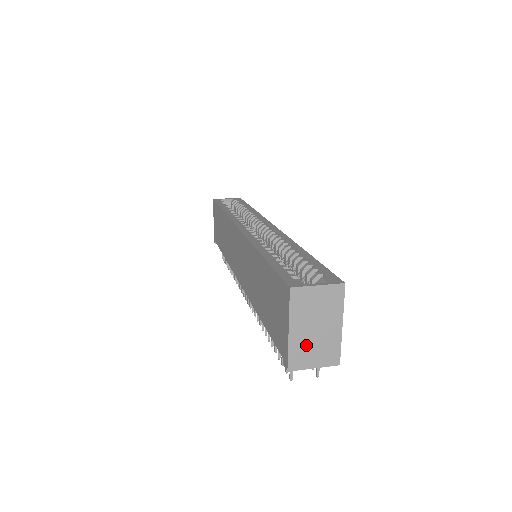
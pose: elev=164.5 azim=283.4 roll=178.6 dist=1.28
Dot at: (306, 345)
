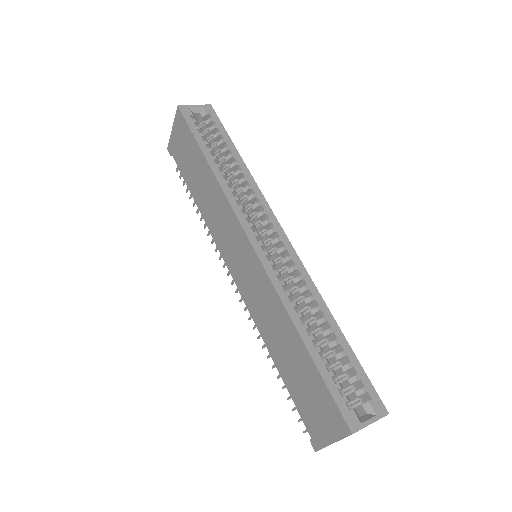
Dot at: occluded
